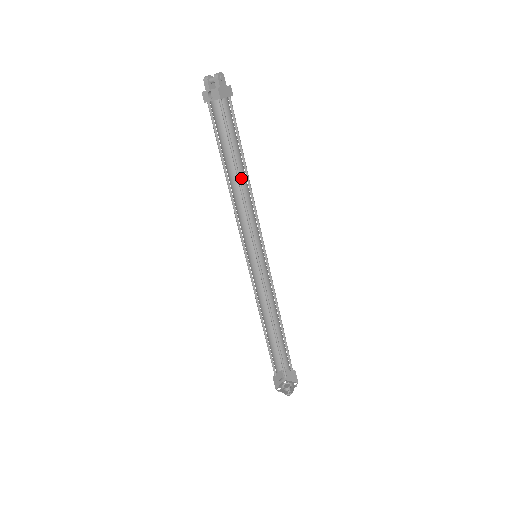
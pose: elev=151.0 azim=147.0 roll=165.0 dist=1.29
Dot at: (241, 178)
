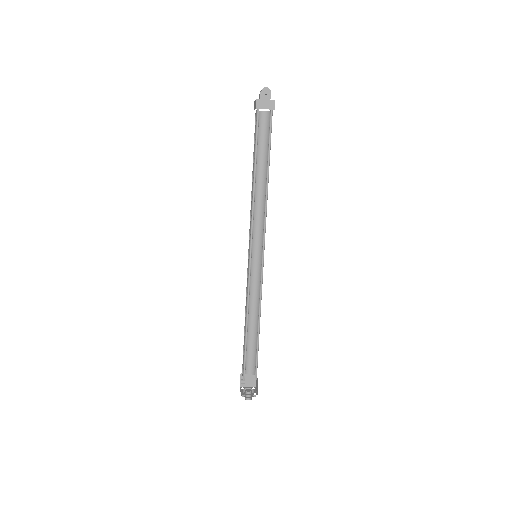
Dot at: occluded
